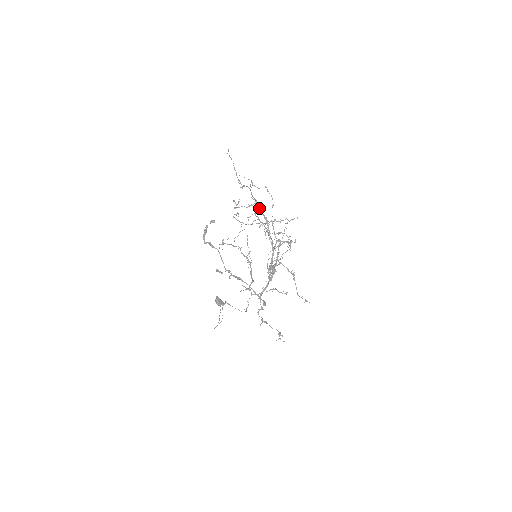
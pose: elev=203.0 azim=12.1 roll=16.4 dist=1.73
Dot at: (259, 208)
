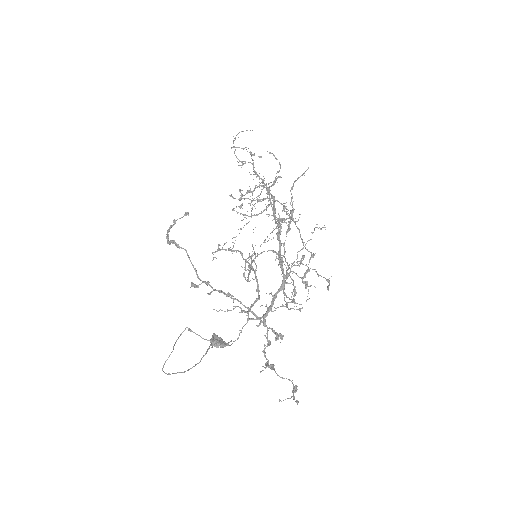
Dot at: occluded
